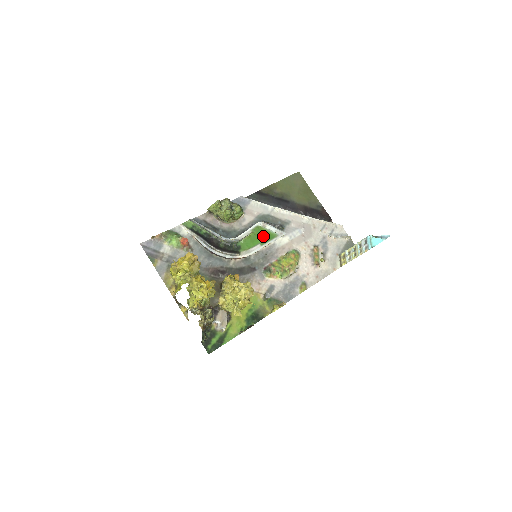
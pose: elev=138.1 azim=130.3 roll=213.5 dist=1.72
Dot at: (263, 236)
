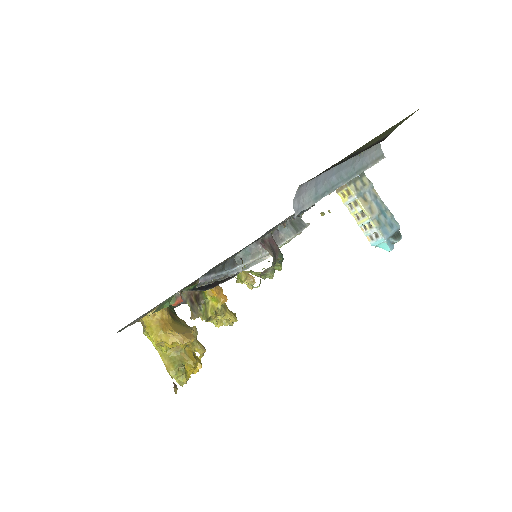
Dot at: occluded
